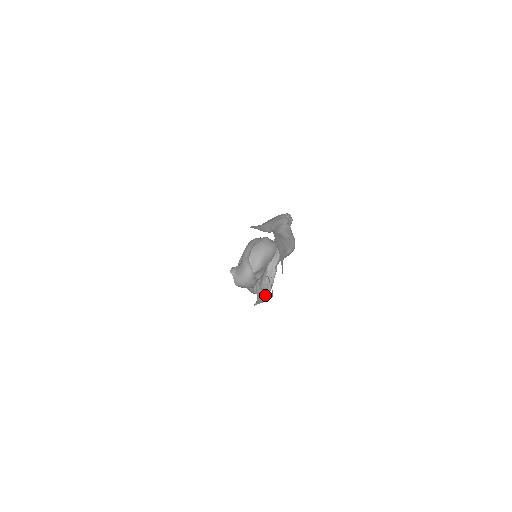
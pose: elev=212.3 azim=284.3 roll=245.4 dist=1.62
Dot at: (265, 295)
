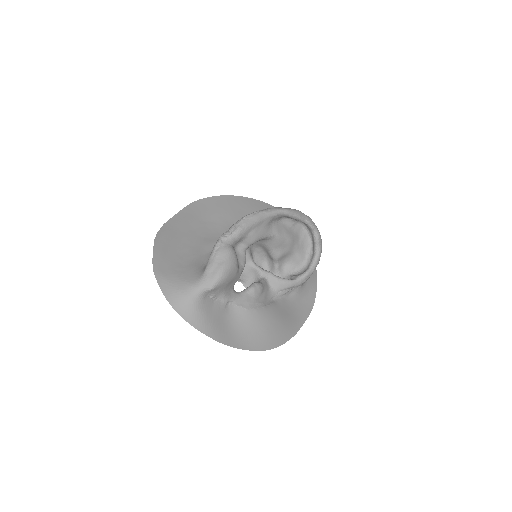
Dot at: (301, 276)
